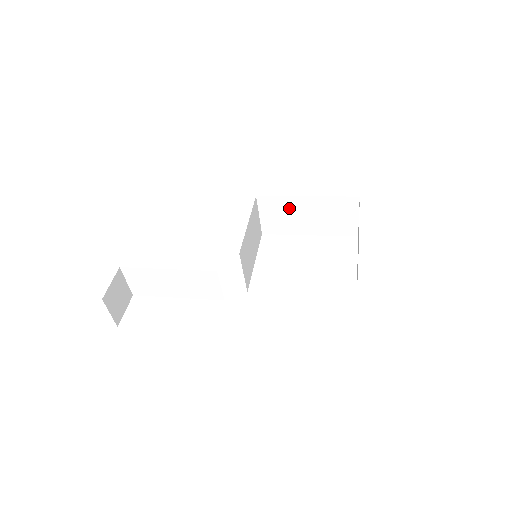
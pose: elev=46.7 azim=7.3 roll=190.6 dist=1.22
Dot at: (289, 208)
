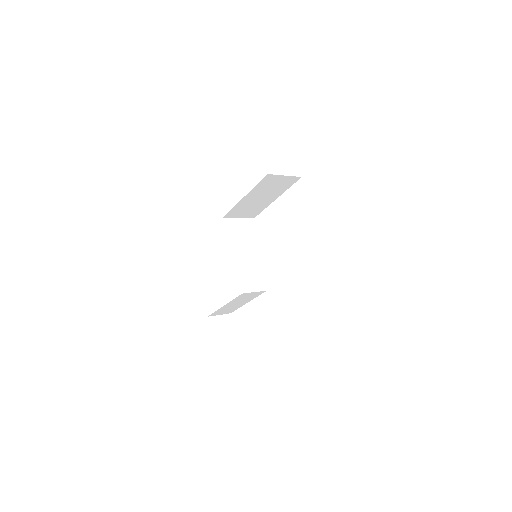
Dot at: (245, 205)
